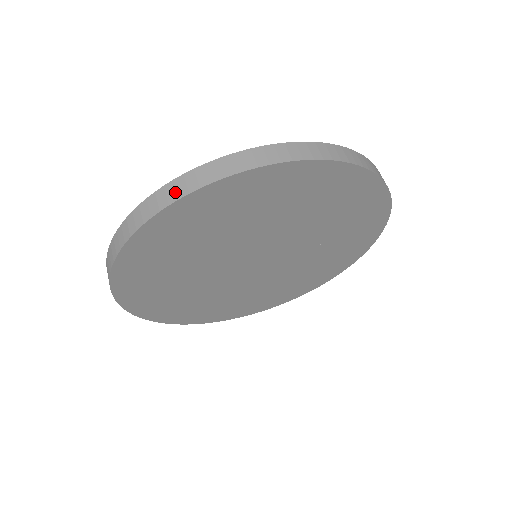
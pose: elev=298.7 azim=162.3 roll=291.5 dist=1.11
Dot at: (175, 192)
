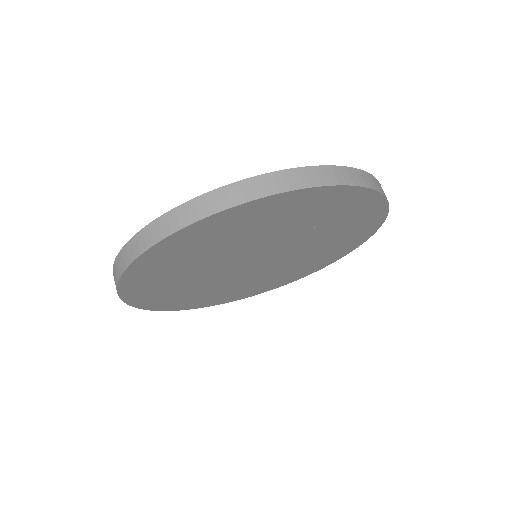
Dot at: (196, 212)
